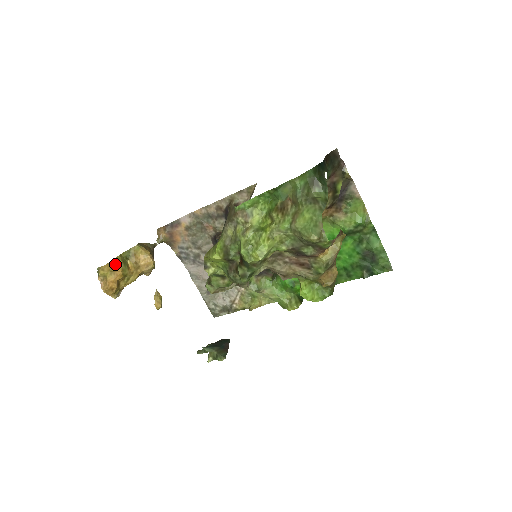
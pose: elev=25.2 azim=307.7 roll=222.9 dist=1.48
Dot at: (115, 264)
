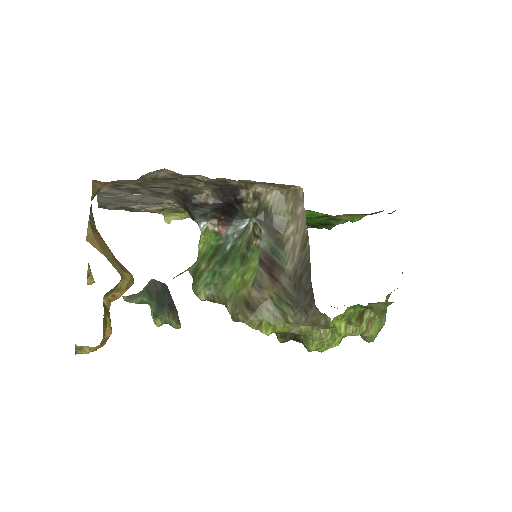
Dot at: (105, 329)
